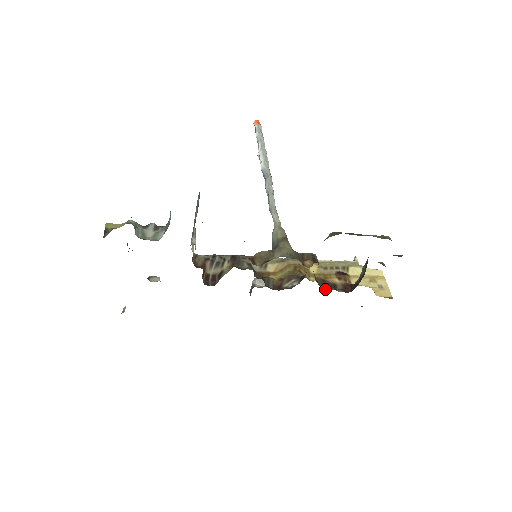
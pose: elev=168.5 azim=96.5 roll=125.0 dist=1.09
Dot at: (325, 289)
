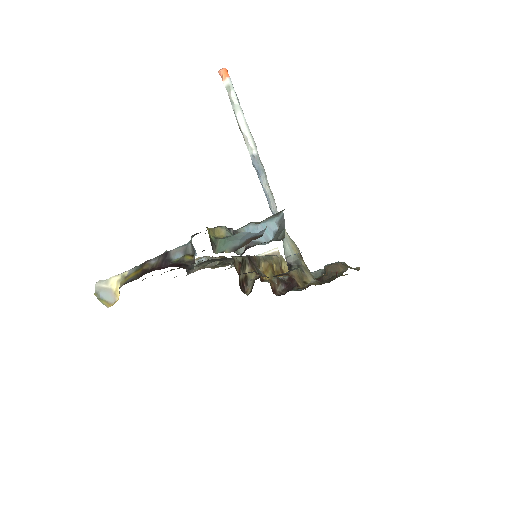
Dot at: (291, 290)
